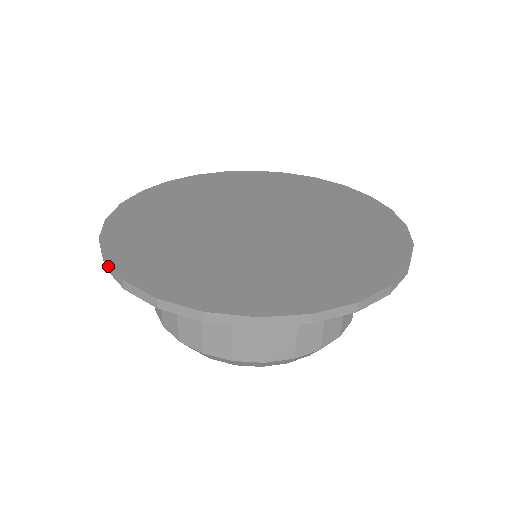
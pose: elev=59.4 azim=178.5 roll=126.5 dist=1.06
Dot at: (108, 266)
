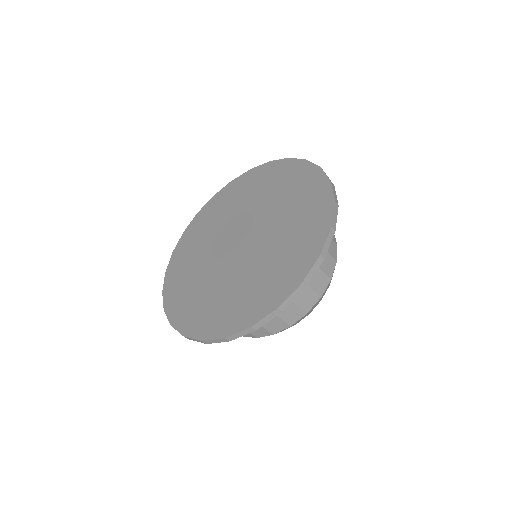
Dot at: (164, 297)
